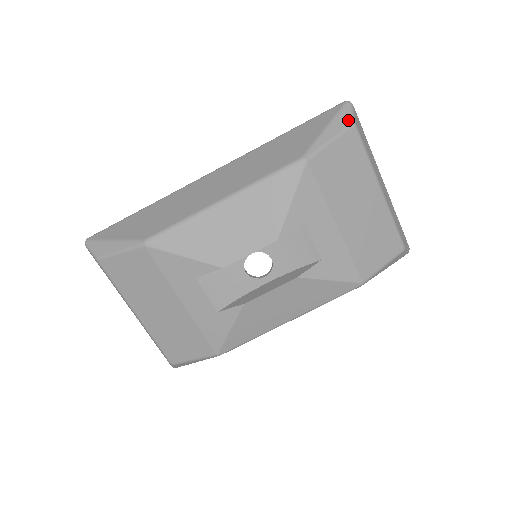
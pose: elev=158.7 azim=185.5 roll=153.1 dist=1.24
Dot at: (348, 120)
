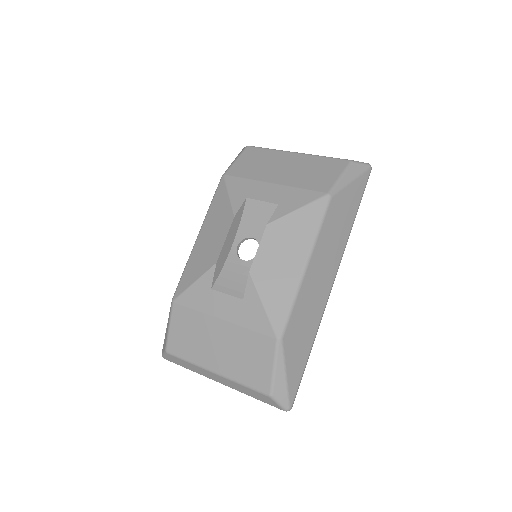
Dot at: (243, 149)
